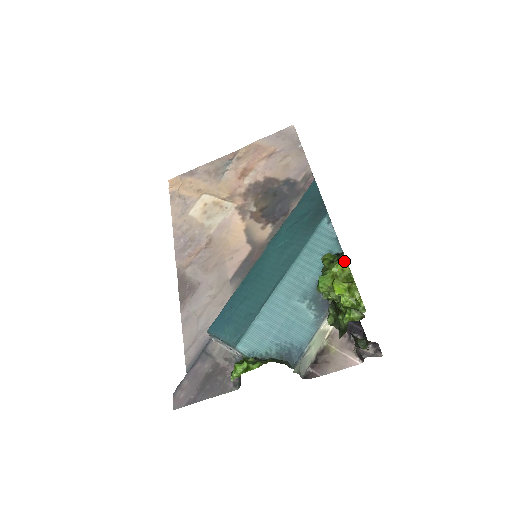
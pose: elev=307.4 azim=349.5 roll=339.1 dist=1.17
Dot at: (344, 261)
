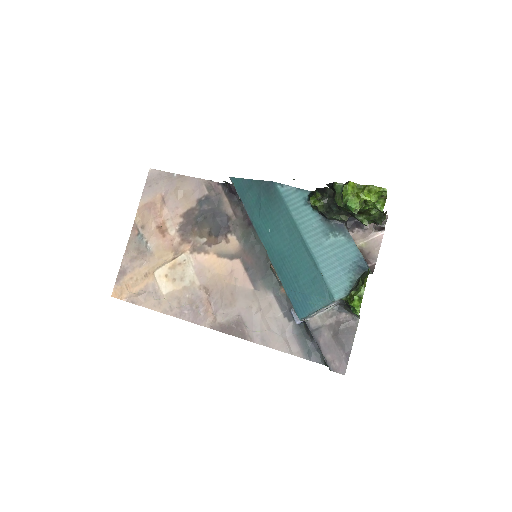
Dot at: (341, 185)
